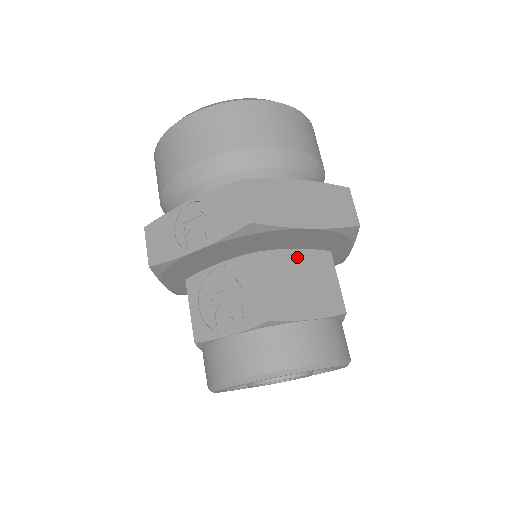
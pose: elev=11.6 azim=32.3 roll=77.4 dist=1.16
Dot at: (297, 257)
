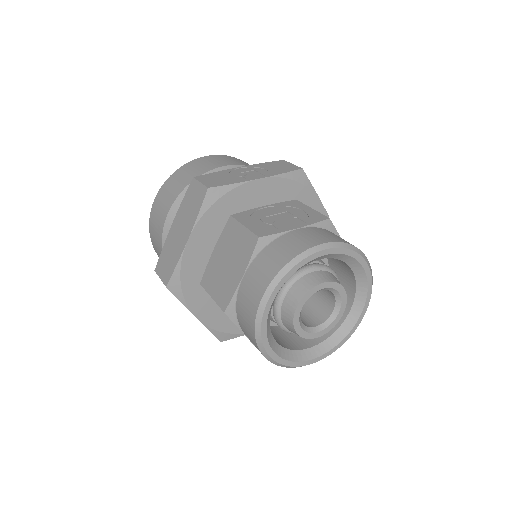
Dot at: occluded
